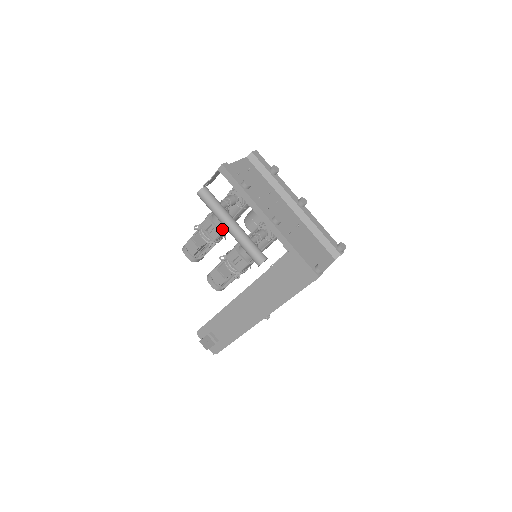
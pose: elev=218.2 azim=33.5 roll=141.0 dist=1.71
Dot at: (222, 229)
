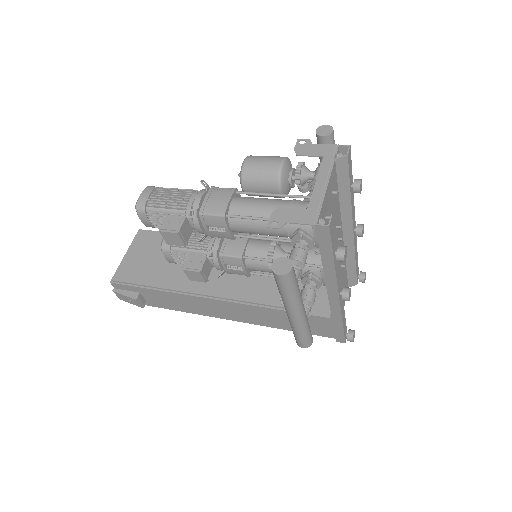
Dot at: (237, 236)
